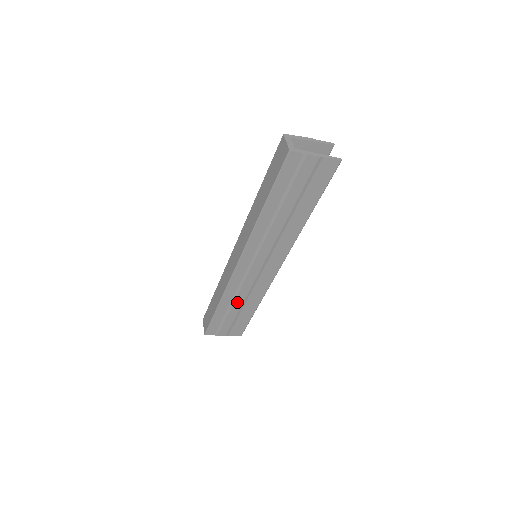
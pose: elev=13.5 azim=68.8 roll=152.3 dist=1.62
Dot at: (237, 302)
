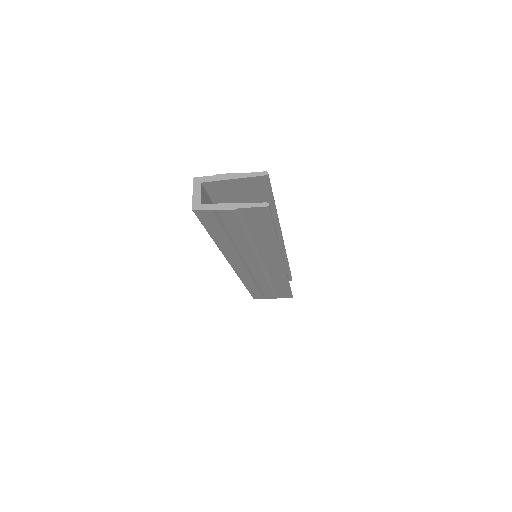
Dot at: (262, 285)
